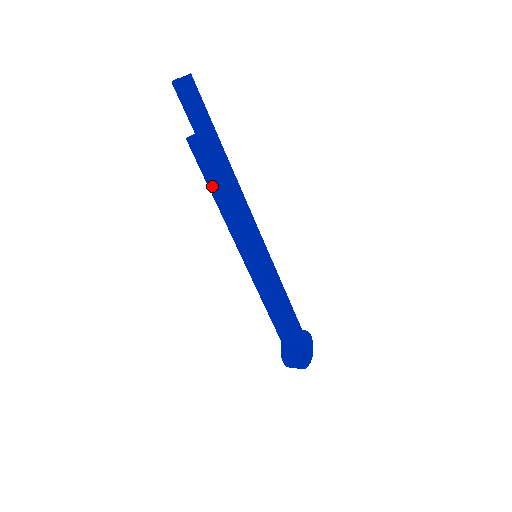
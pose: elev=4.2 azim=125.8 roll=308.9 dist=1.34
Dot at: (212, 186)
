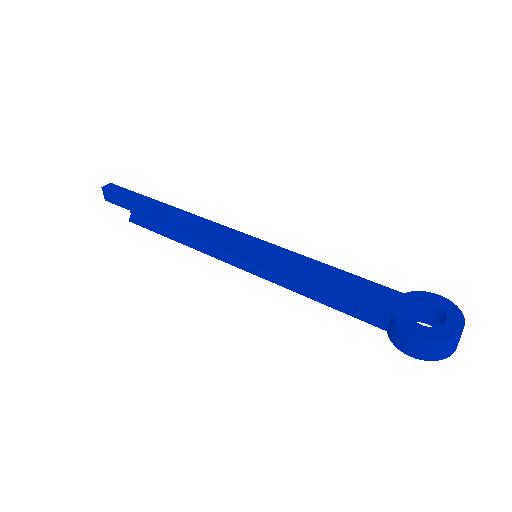
Dot at: (168, 234)
